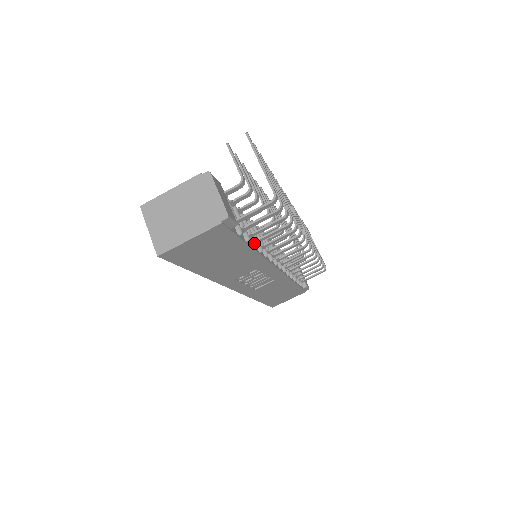
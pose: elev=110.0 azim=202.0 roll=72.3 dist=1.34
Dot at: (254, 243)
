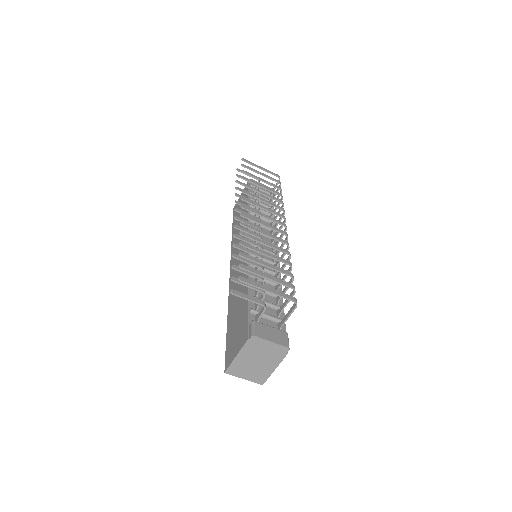
Dot at: (281, 298)
